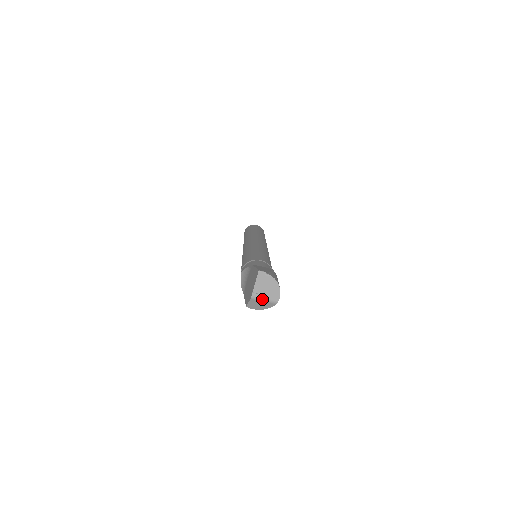
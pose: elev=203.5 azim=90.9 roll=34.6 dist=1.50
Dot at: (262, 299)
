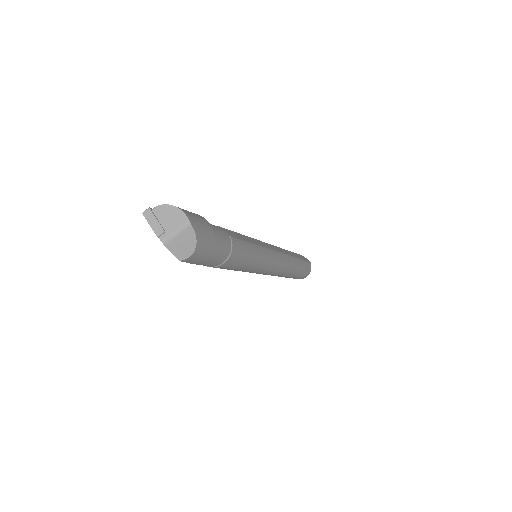
Dot at: (173, 234)
